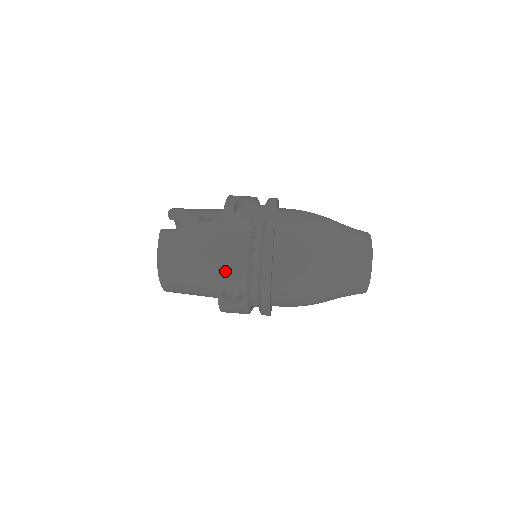
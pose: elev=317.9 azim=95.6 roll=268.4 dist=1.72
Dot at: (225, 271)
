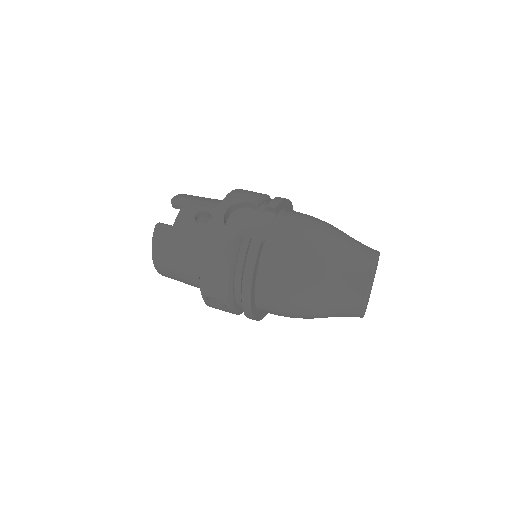
Dot at: (207, 282)
